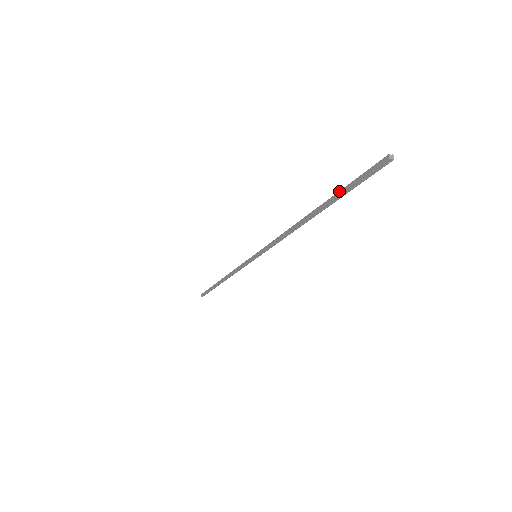
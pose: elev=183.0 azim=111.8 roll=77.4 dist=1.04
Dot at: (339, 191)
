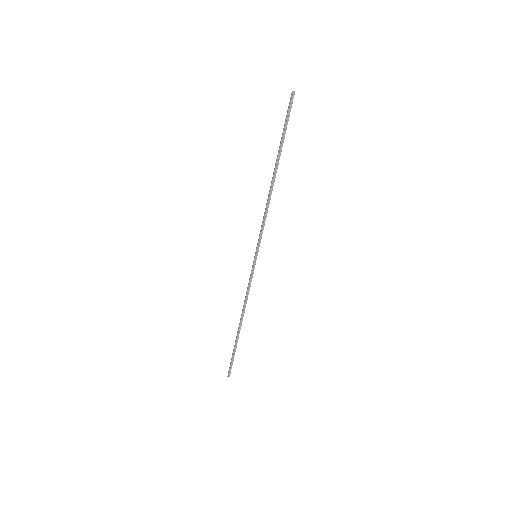
Dot at: (281, 137)
